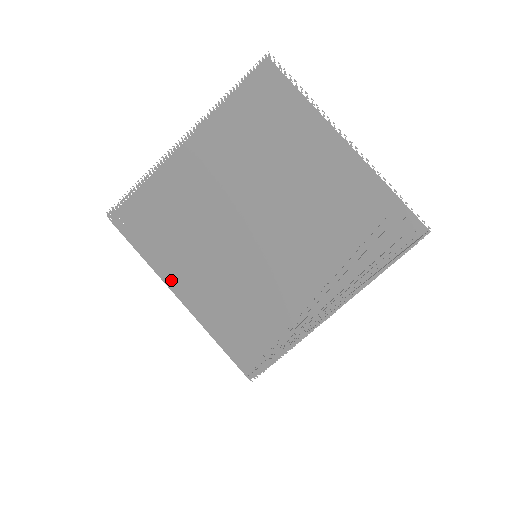
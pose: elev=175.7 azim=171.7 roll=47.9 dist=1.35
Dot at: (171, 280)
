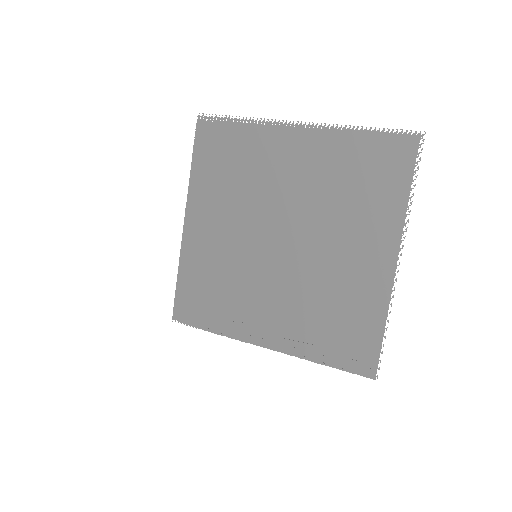
Dot at: (192, 205)
